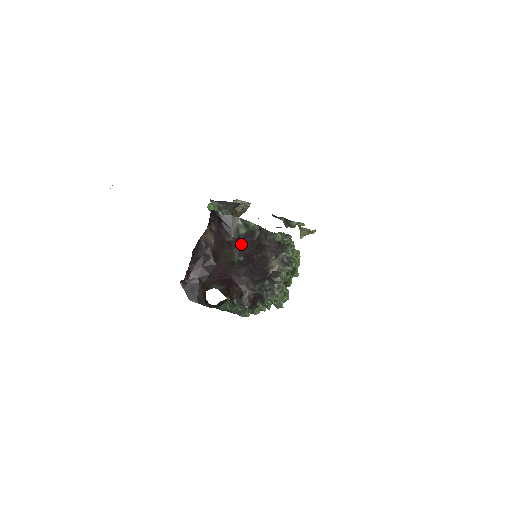
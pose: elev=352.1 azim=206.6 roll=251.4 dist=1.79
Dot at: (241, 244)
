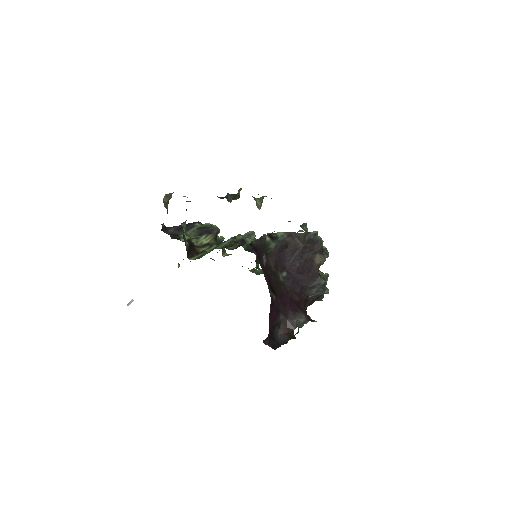
Dot at: (276, 260)
